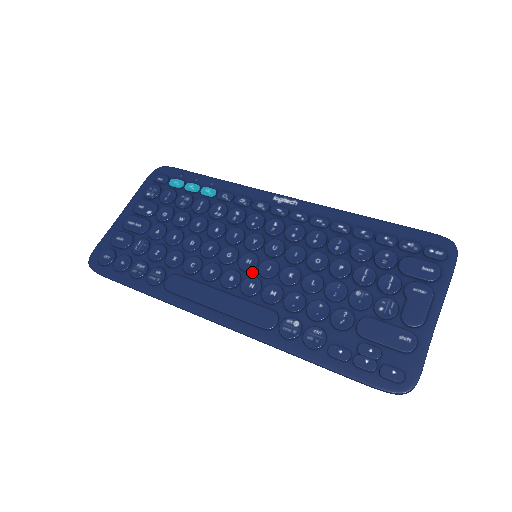
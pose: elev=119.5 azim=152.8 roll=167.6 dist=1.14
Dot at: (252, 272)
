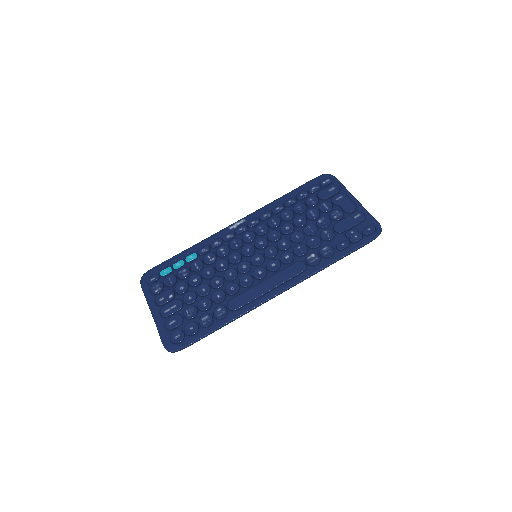
Dot at: (265, 261)
